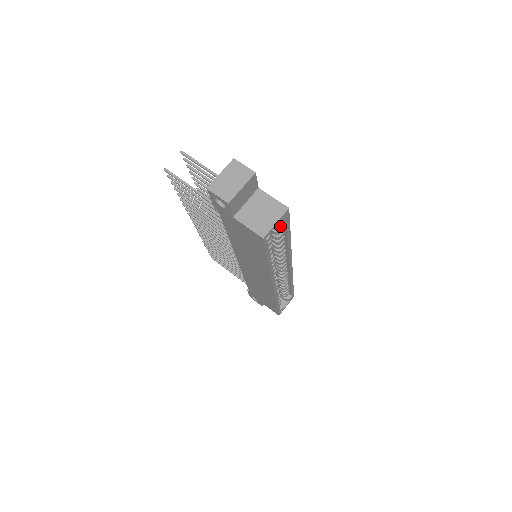
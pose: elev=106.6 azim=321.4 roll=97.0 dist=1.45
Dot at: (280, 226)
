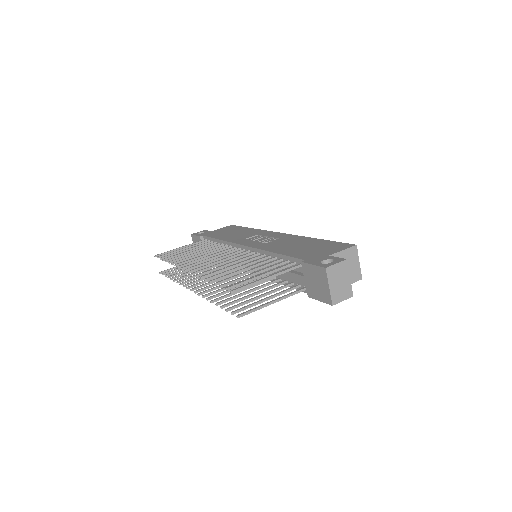
Dot at: occluded
